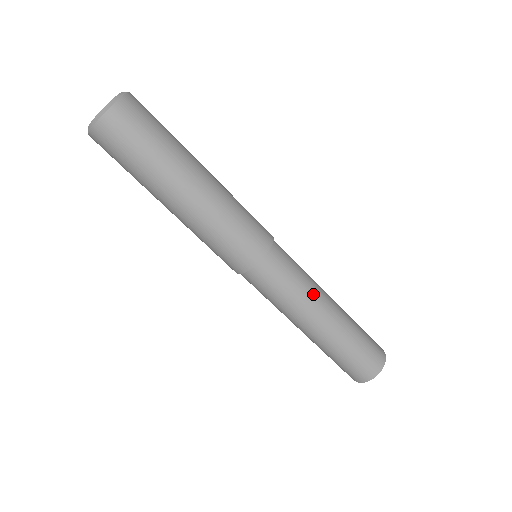
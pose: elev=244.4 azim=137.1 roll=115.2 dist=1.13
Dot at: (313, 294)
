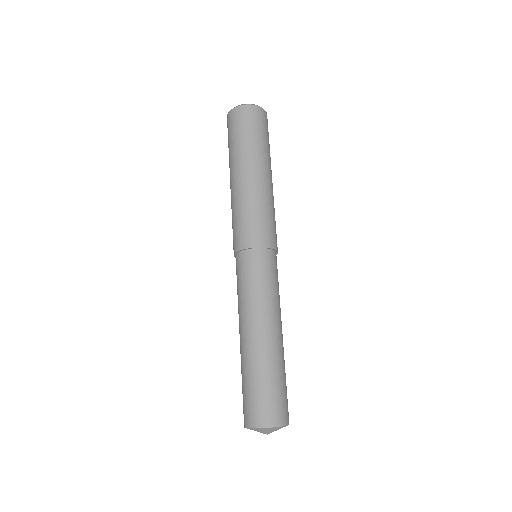
Dot at: (262, 307)
